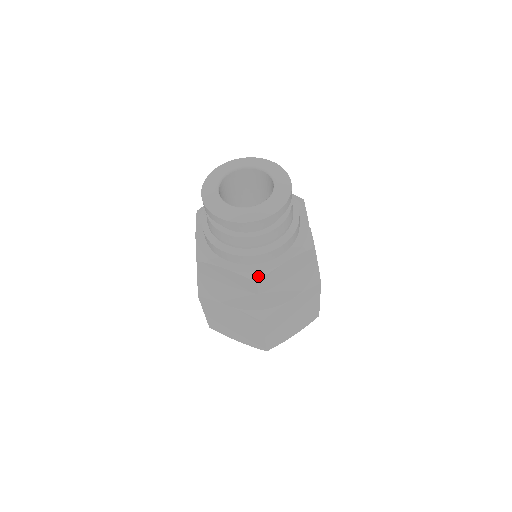
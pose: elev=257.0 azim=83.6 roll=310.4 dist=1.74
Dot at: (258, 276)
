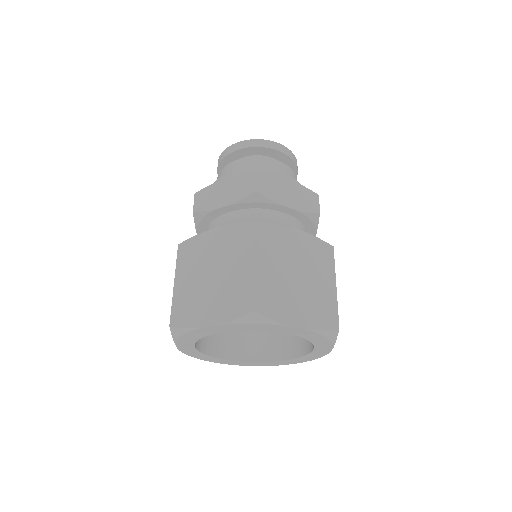
Dot at: (259, 173)
